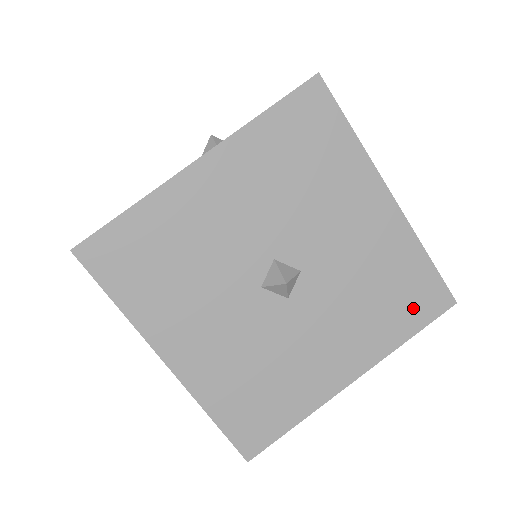
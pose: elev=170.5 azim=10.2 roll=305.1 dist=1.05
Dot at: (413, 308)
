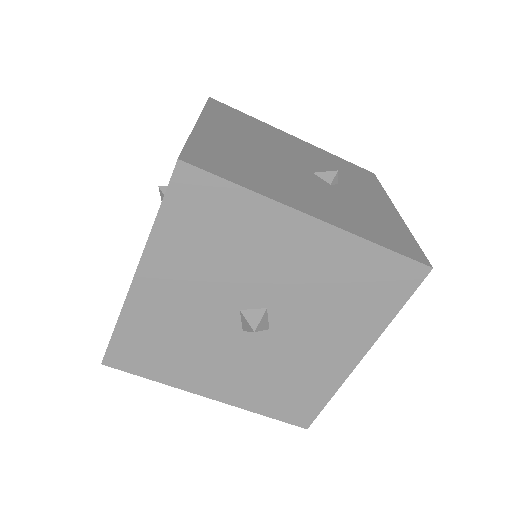
Dot at: (388, 290)
